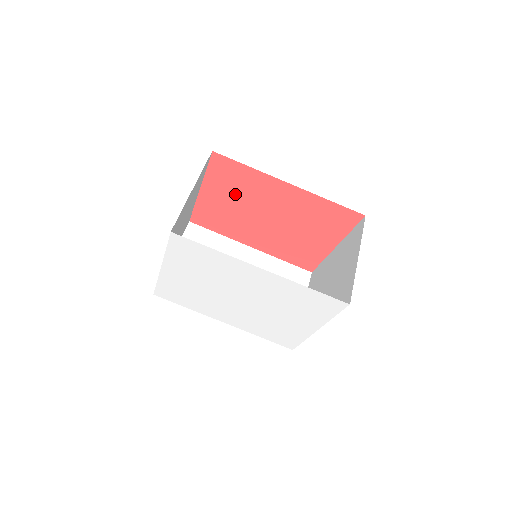
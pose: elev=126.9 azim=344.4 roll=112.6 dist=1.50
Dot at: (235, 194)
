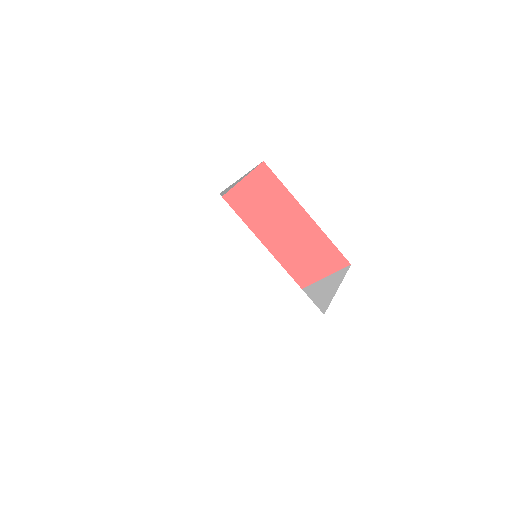
Dot at: (259, 204)
